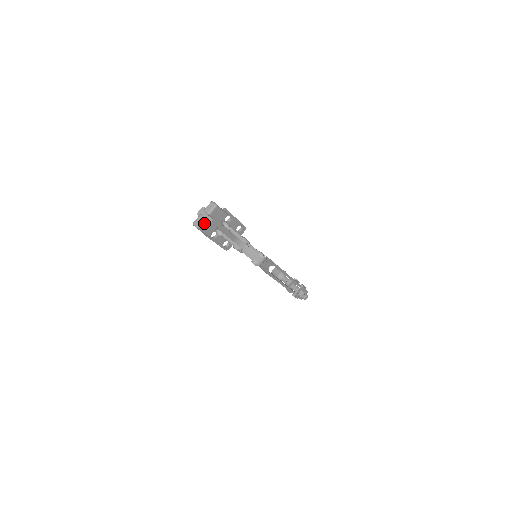
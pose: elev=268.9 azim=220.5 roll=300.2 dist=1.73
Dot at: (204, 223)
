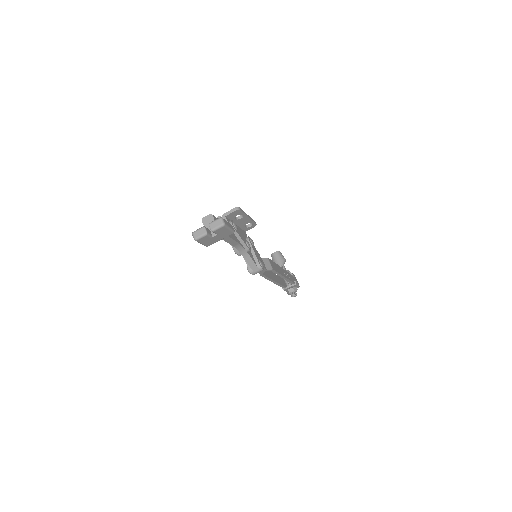
Dot at: (204, 237)
